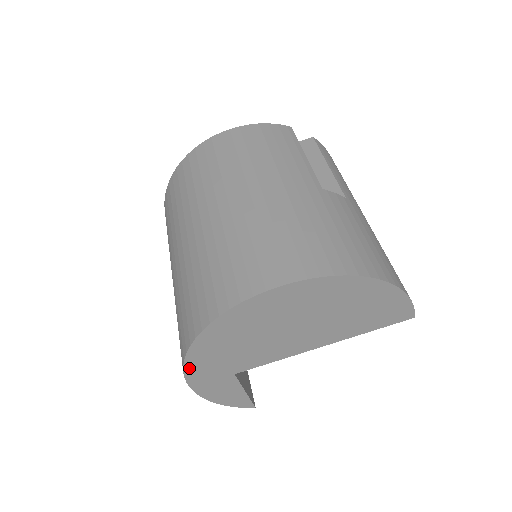
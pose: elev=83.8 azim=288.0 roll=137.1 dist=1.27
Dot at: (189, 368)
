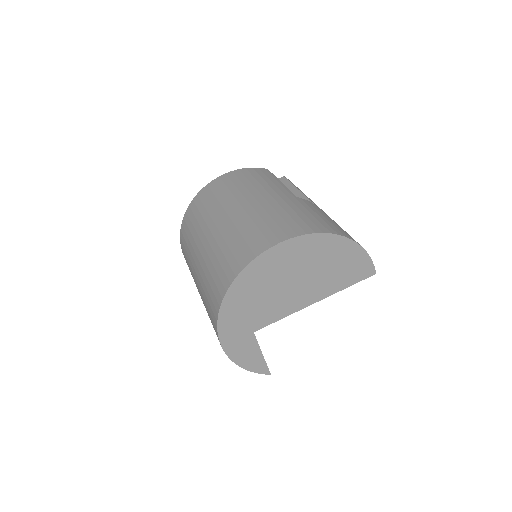
Dot at: (221, 324)
